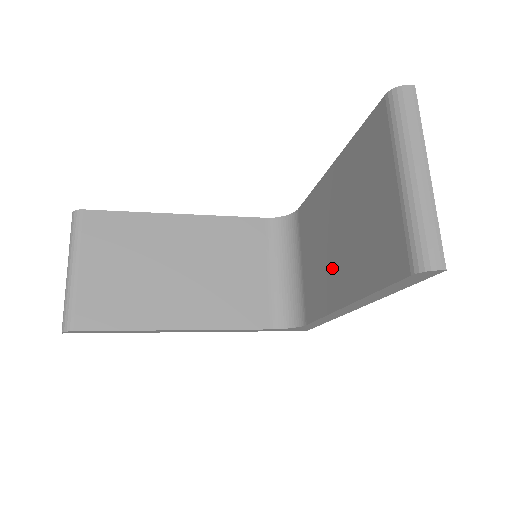
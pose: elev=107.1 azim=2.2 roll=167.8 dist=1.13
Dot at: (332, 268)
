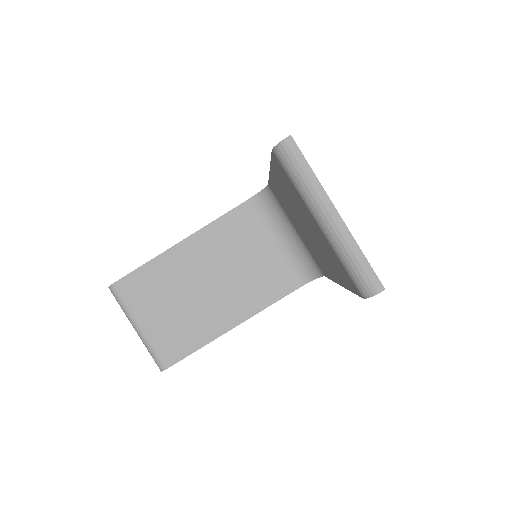
Dot at: (316, 251)
